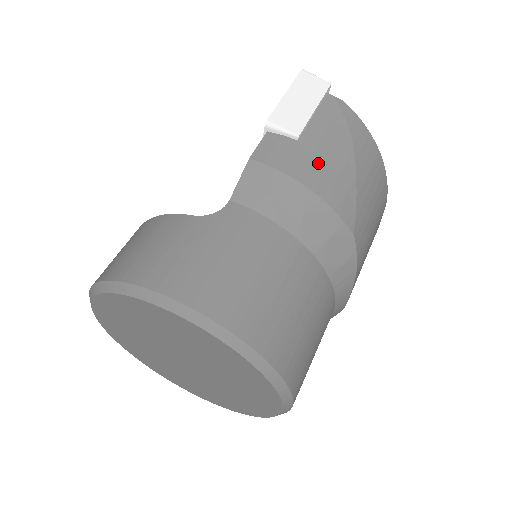
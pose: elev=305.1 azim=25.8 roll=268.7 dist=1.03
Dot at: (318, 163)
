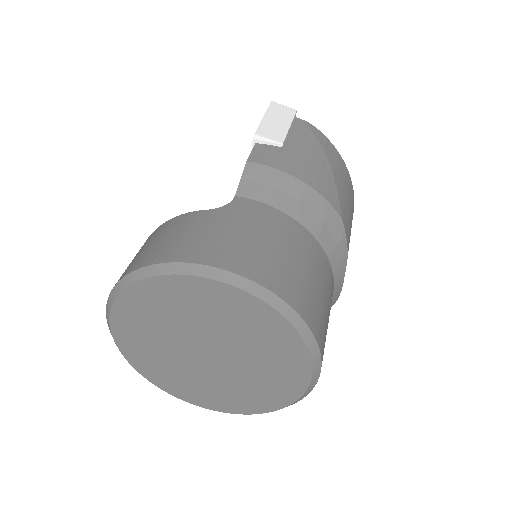
Dot at: (302, 163)
